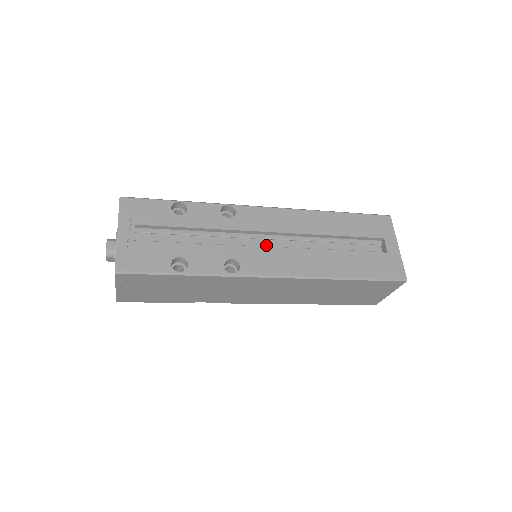
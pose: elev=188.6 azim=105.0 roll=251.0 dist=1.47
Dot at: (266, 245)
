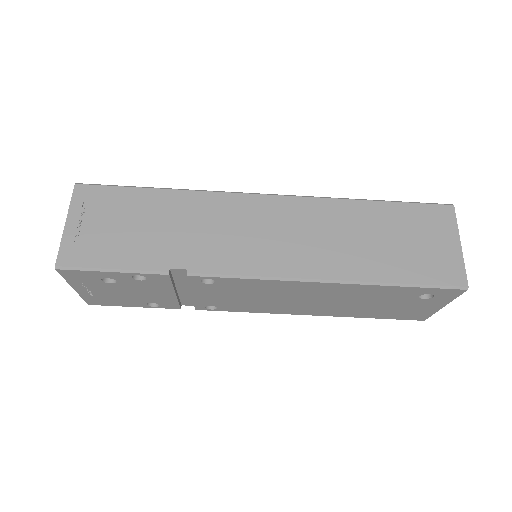
Dot at: occluded
